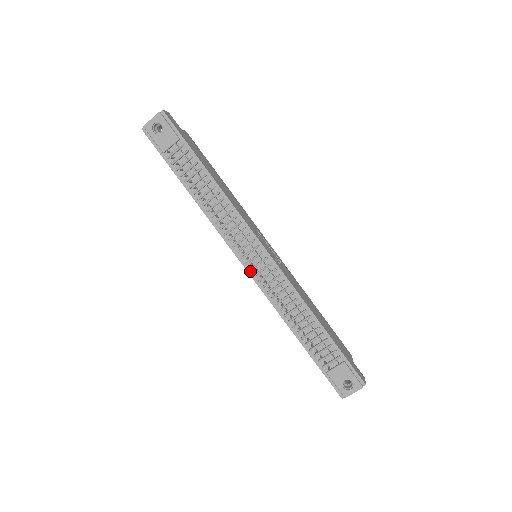
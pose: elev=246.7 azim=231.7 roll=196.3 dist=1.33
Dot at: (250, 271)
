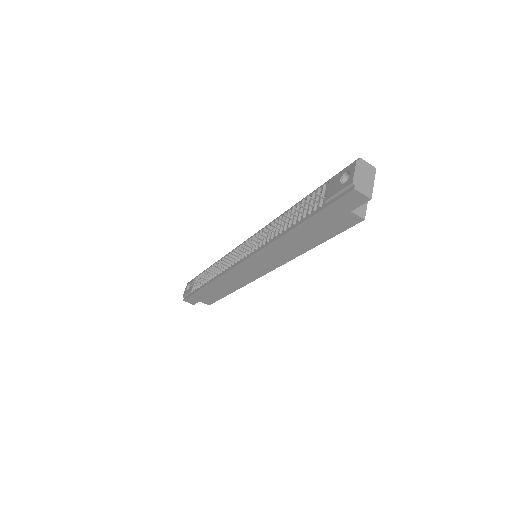
Dot at: (246, 257)
